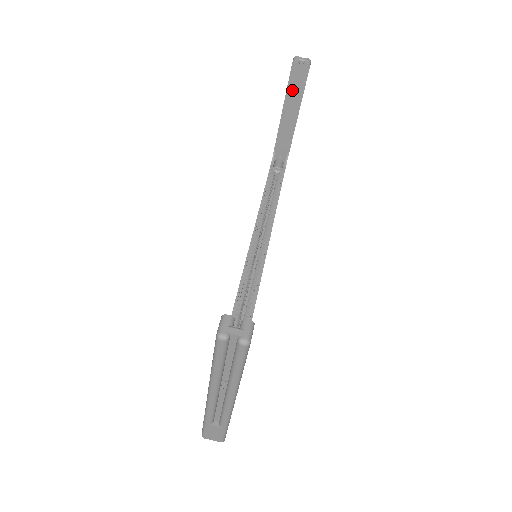
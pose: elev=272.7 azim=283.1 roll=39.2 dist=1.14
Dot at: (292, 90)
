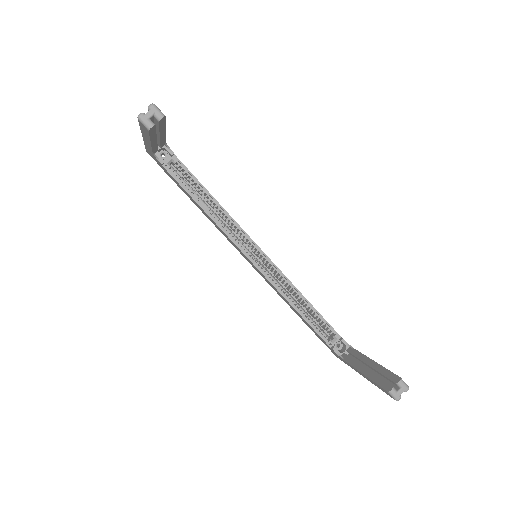
Dot at: (155, 134)
